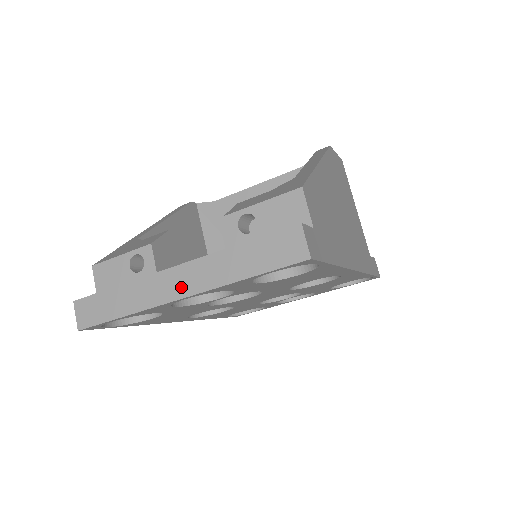
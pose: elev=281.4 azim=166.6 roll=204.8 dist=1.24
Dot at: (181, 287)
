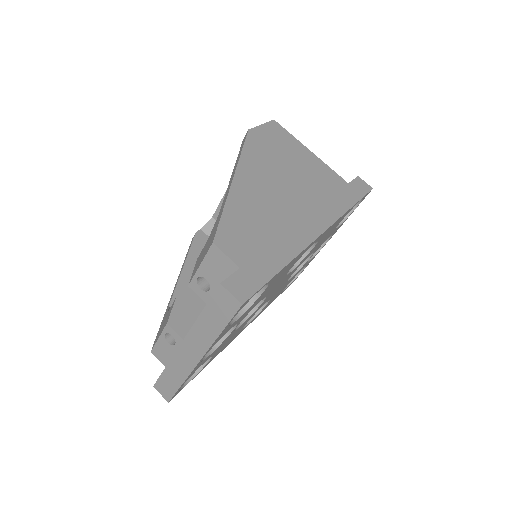
Dot at: (194, 354)
